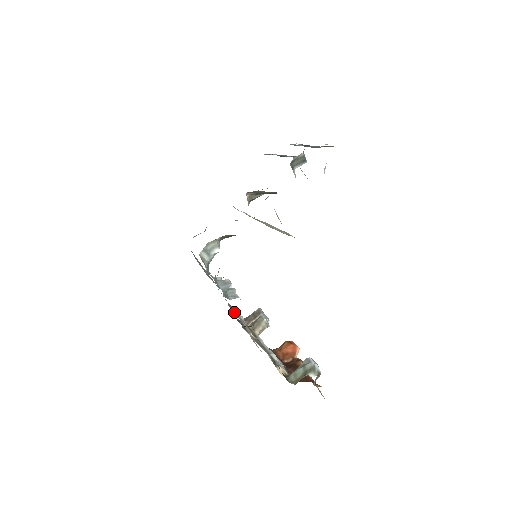
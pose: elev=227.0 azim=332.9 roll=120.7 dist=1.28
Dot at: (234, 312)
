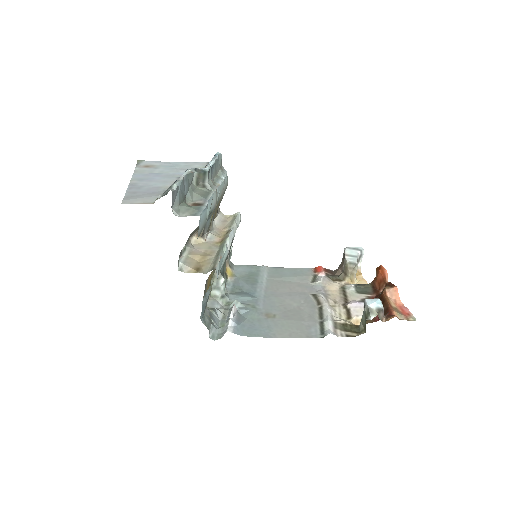
Dot at: (318, 274)
